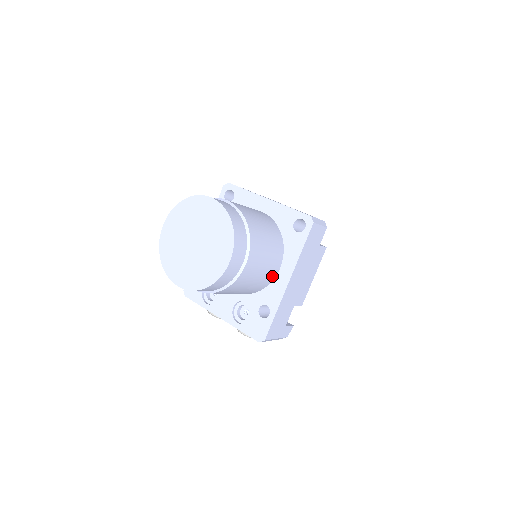
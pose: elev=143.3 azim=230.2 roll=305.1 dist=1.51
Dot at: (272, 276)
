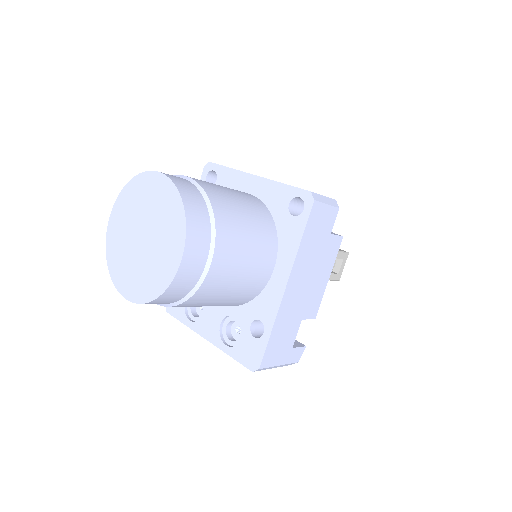
Dot at: (263, 279)
